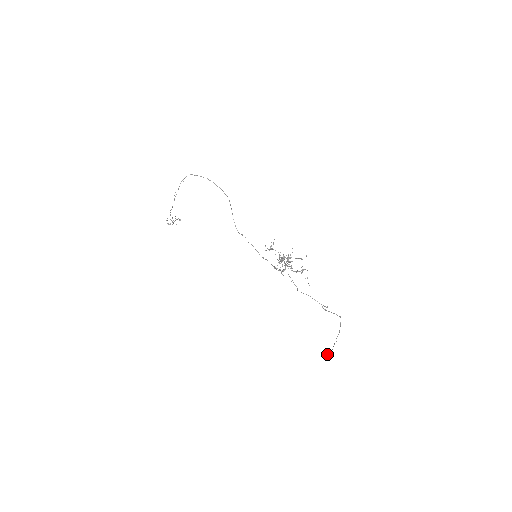
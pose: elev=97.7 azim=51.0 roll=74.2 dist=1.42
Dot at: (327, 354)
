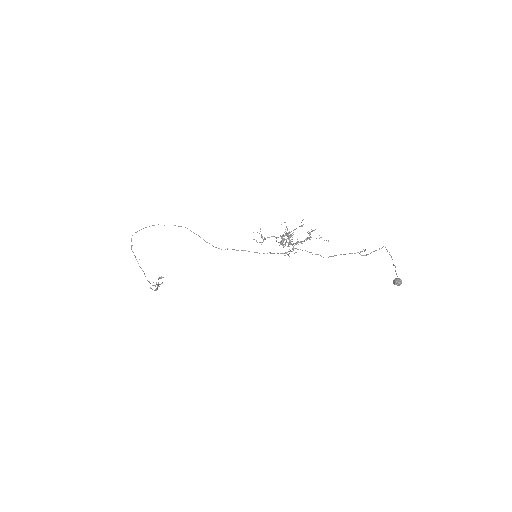
Dot at: occluded
